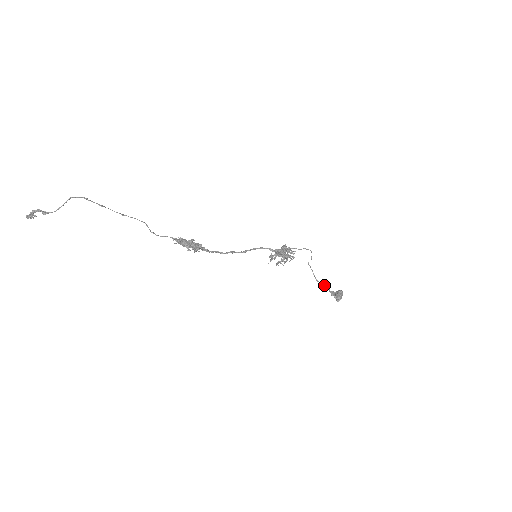
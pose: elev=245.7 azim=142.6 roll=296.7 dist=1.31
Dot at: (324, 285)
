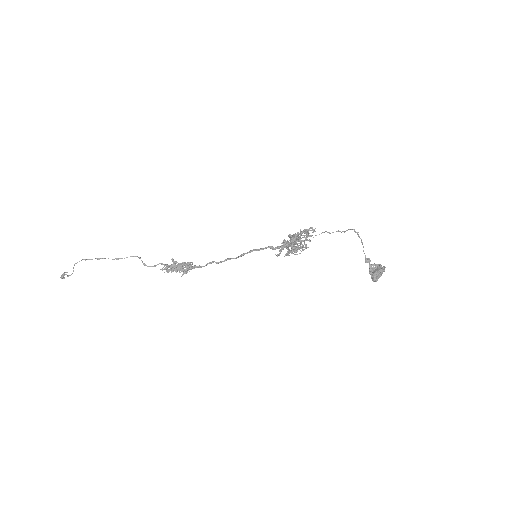
Dot at: occluded
